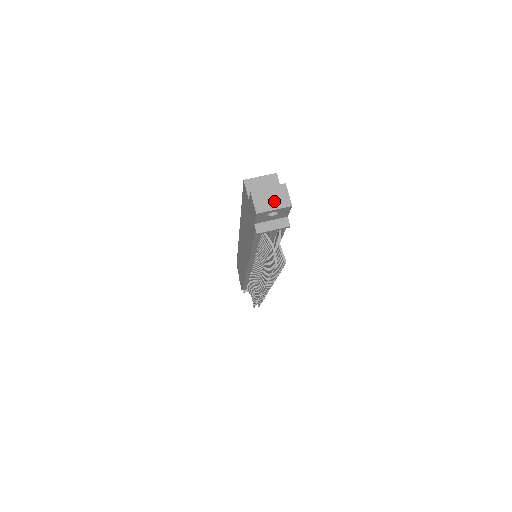
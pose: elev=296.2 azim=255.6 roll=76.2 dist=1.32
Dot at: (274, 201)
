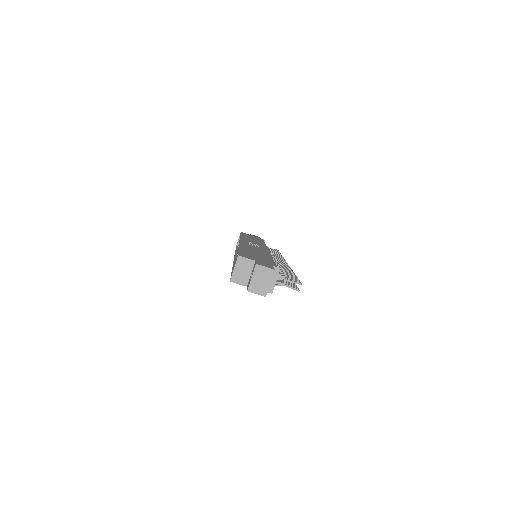
Dot at: (264, 280)
